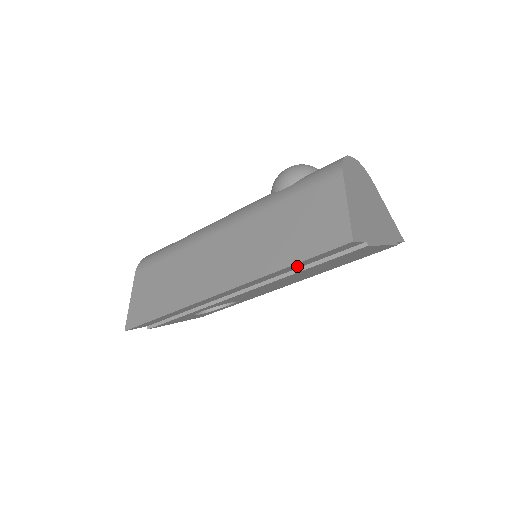
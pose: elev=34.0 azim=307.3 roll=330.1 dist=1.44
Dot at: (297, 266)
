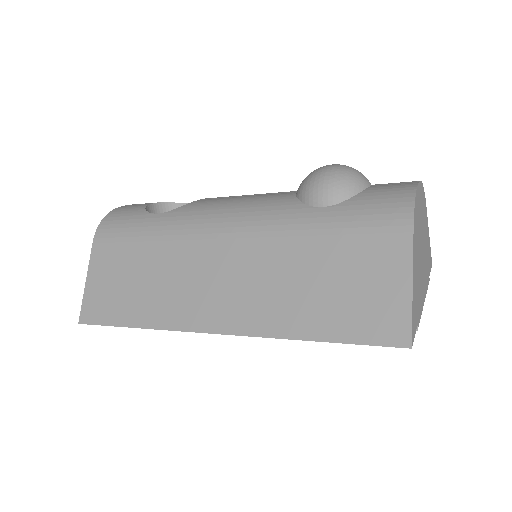
Dot at: occluded
